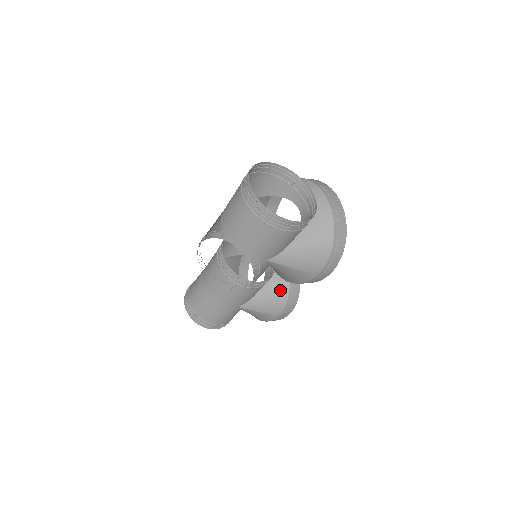
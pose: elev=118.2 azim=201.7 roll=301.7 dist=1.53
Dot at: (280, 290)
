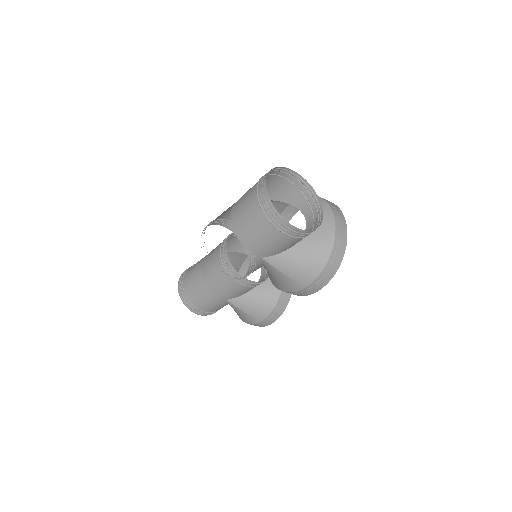
Dot at: (269, 297)
